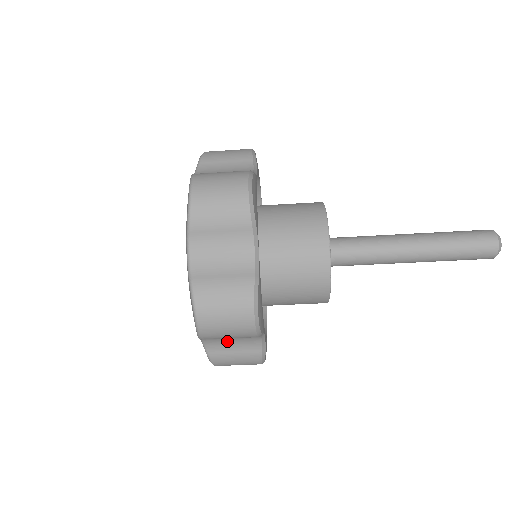
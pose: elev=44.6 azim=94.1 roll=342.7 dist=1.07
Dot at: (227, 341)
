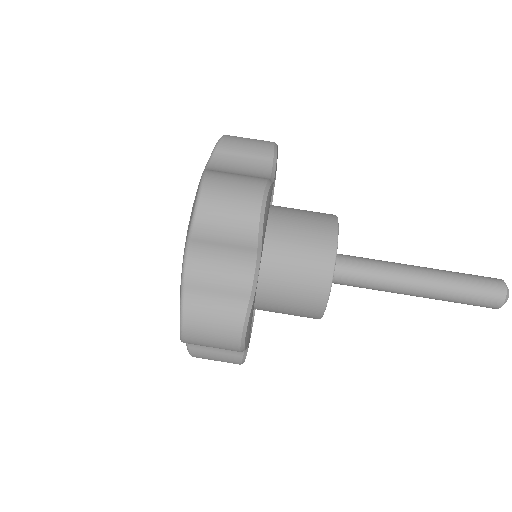
Dot at: (214, 269)
